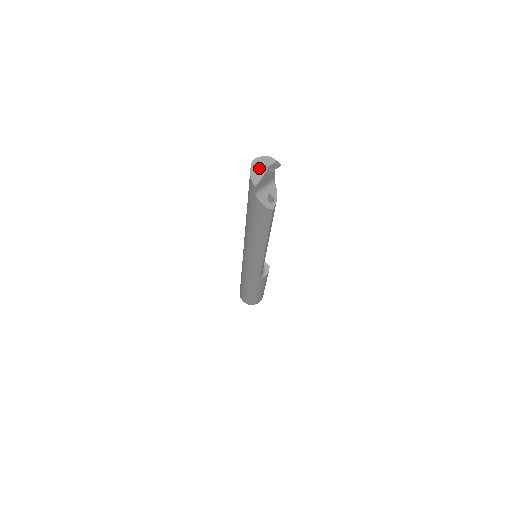
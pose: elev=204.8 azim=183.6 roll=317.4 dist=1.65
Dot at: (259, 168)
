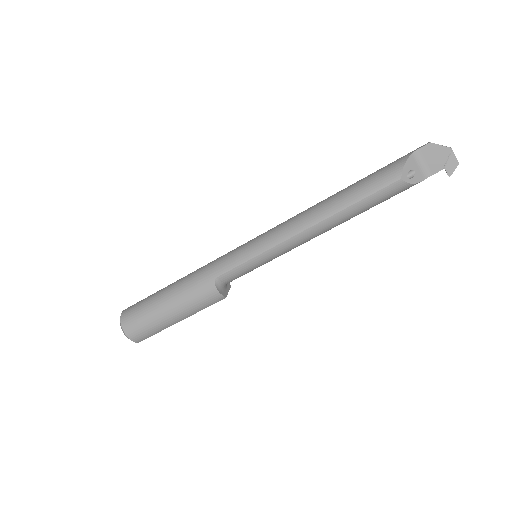
Dot at: occluded
